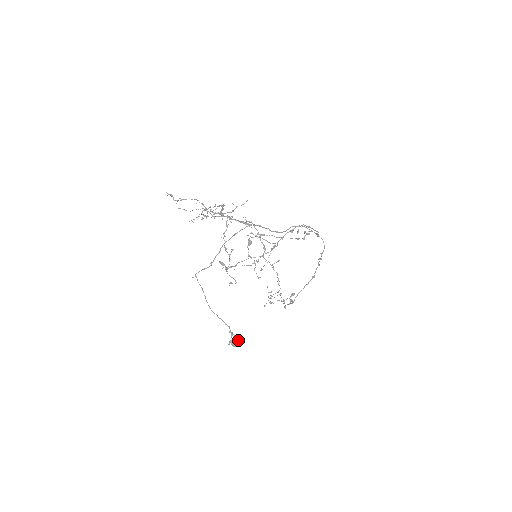
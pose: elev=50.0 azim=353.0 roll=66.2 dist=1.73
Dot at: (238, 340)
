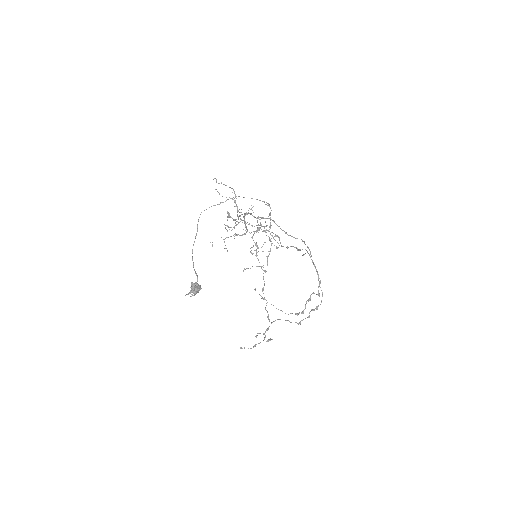
Dot at: (199, 288)
